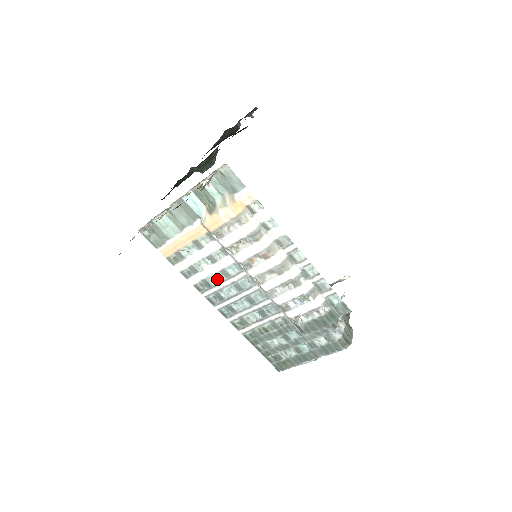
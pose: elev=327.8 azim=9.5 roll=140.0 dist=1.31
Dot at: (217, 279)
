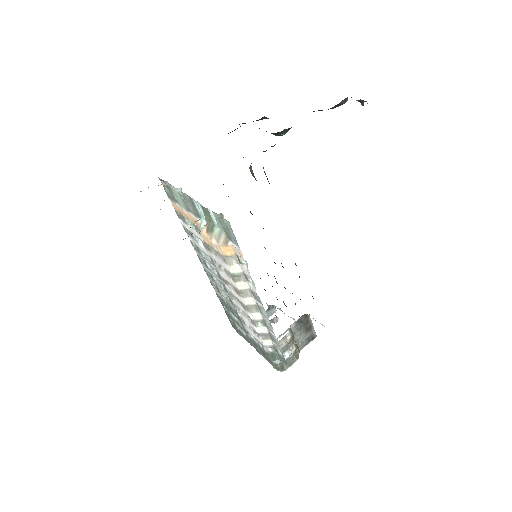
Dot at: (207, 256)
